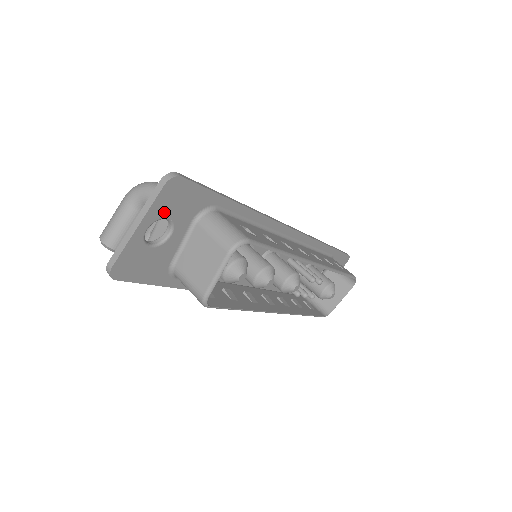
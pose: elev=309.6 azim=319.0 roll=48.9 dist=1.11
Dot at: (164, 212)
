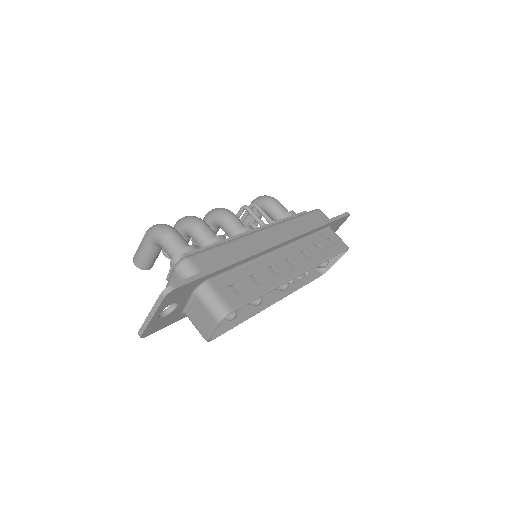
Dot at: (168, 304)
